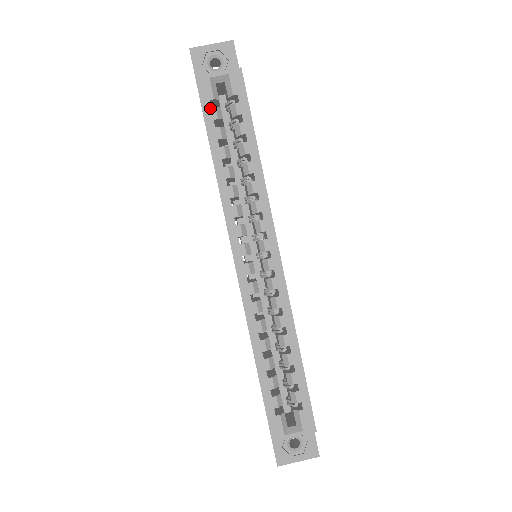
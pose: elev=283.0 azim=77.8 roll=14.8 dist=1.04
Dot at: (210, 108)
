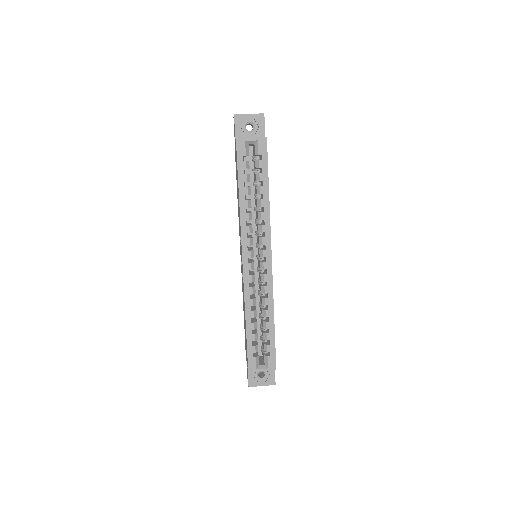
Dot at: (242, 161)
